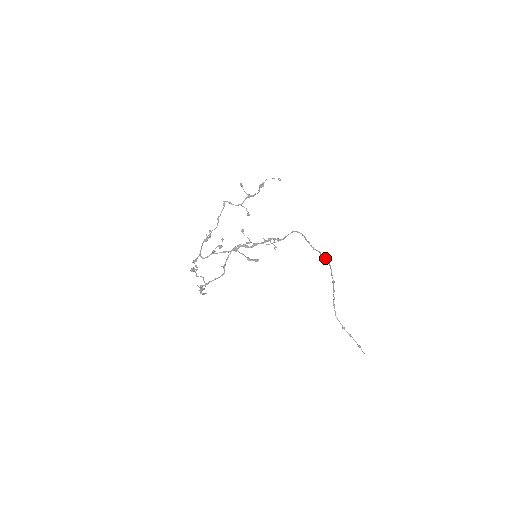
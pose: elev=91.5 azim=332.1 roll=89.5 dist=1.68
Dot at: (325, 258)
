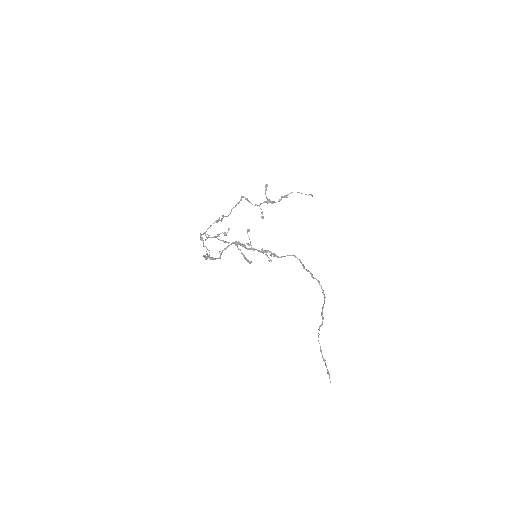
Dot at: (322, 289)
